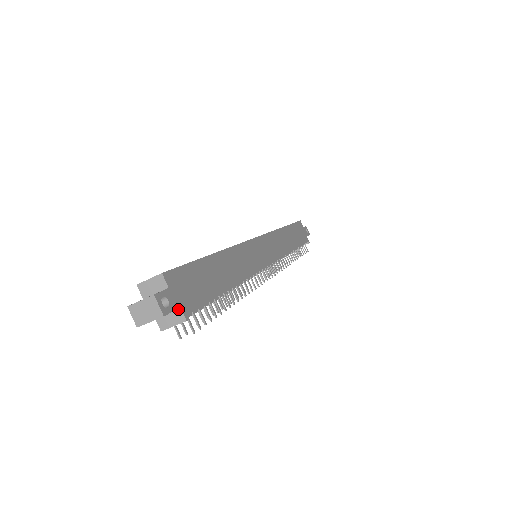
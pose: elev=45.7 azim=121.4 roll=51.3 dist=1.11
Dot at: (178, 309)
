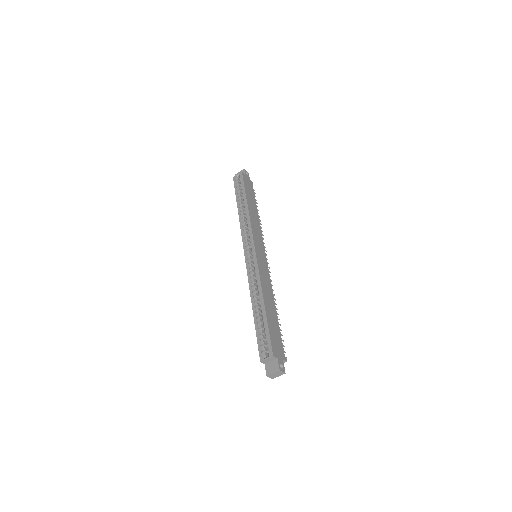
Dot at: (282, 360)
